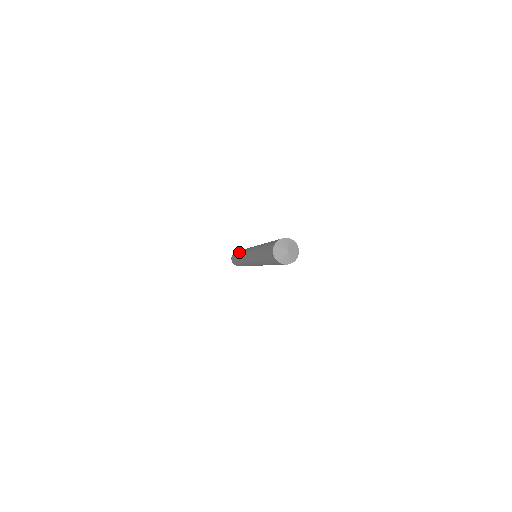
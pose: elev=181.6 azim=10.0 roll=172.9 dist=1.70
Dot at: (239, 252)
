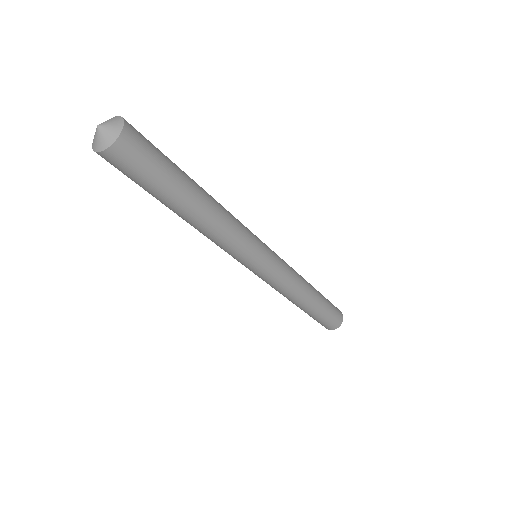
Dot at: occluded
